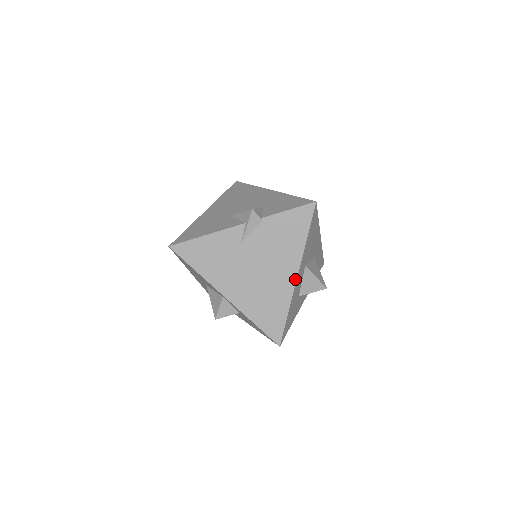
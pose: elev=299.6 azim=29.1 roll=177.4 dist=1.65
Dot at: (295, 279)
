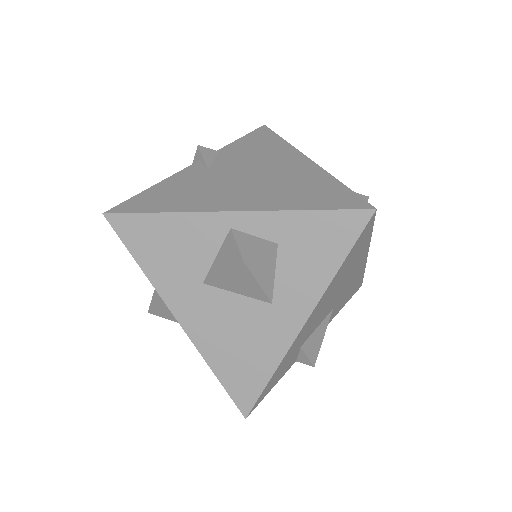
Dot at: (309, 161)
